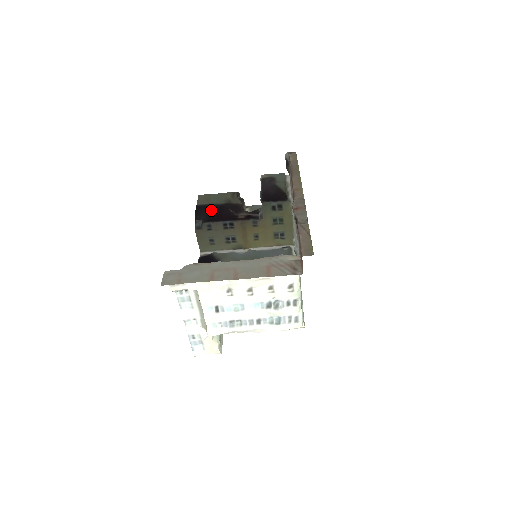
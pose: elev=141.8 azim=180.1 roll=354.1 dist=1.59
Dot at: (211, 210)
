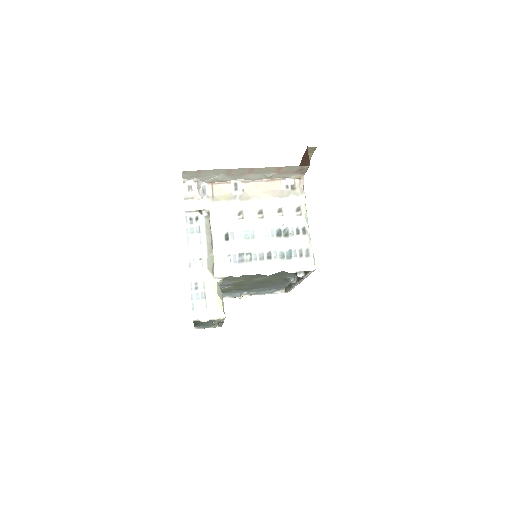
Dot at: occluded
